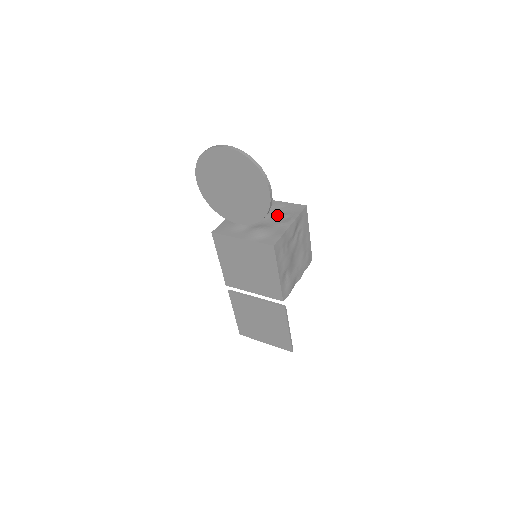
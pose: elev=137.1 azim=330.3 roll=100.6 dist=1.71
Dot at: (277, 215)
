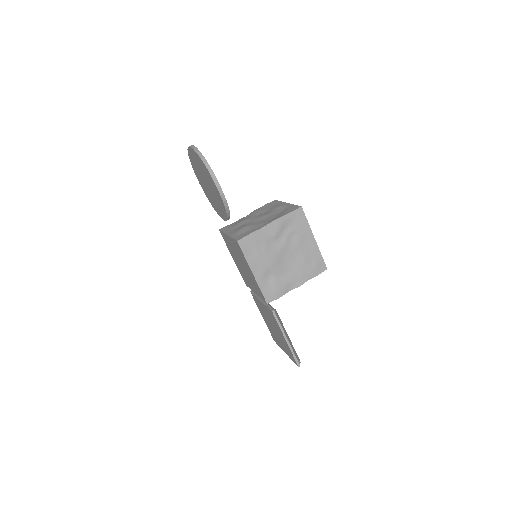
Dot at: (272, 215)
